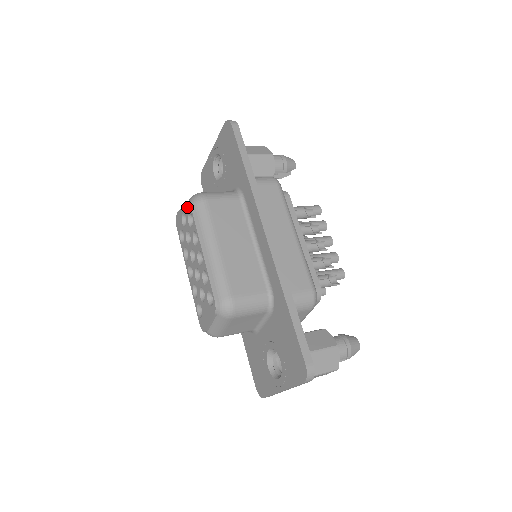
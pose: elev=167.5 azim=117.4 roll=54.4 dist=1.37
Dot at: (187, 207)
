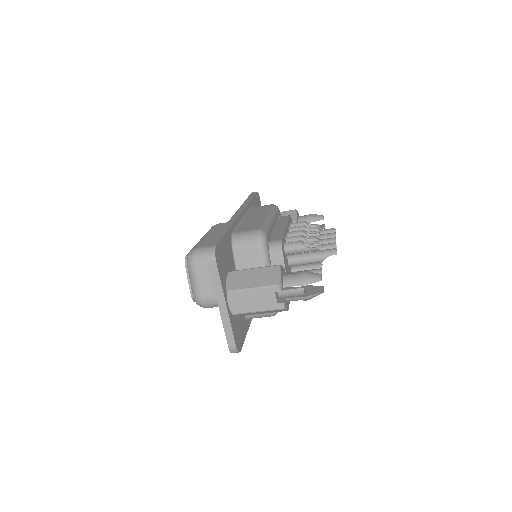
Dot at: occluded
